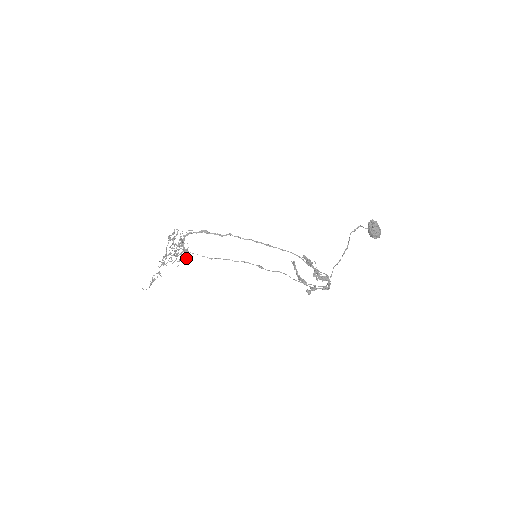
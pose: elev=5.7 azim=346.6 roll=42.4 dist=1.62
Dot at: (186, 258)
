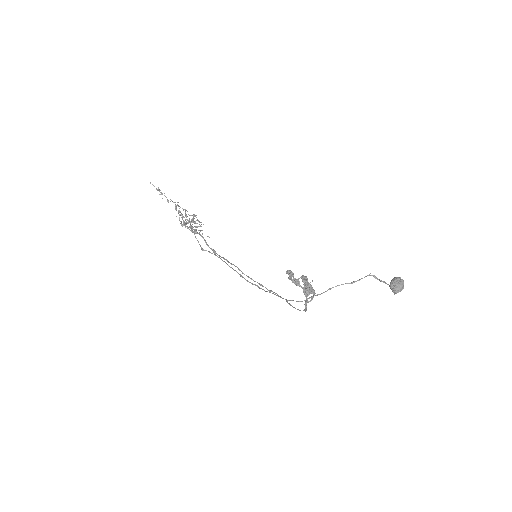
Dot at: (192, 226)
